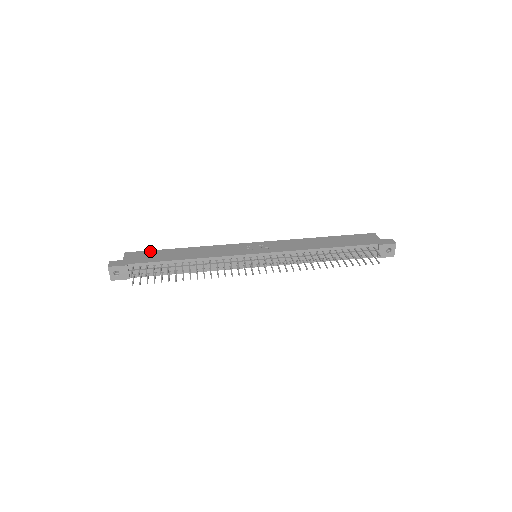
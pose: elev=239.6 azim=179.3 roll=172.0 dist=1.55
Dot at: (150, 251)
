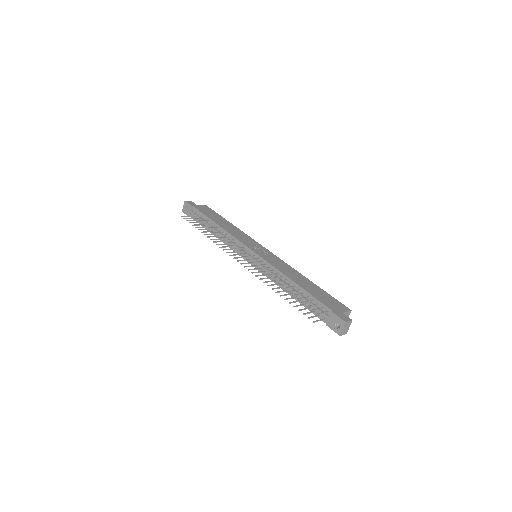
Dot at: (215, 212)
